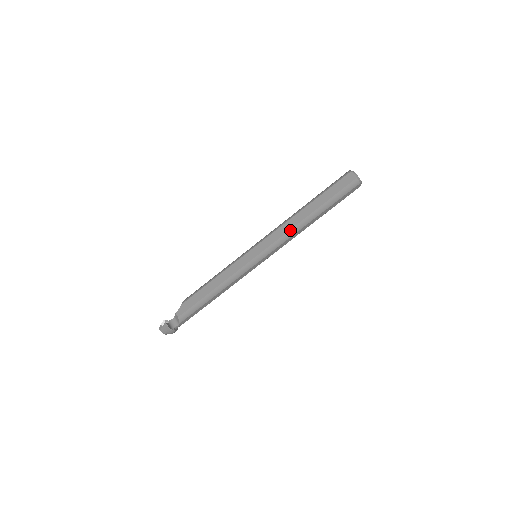
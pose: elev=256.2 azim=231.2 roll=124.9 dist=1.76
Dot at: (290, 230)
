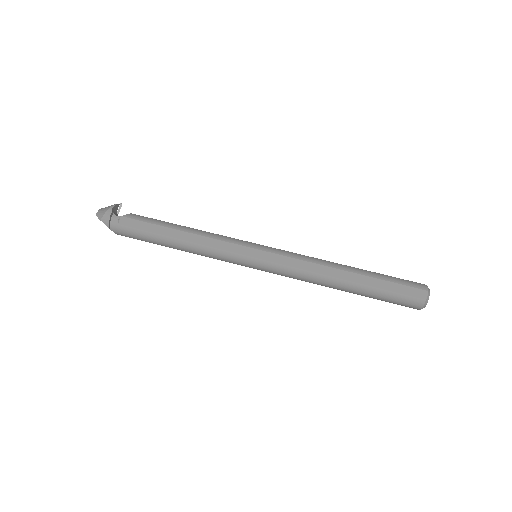
Dot at: (316, 258)
